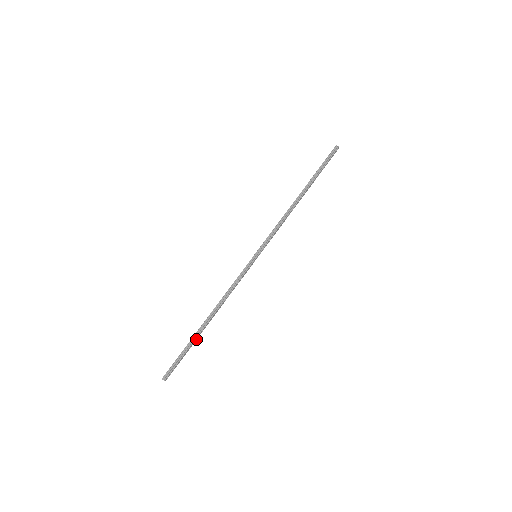
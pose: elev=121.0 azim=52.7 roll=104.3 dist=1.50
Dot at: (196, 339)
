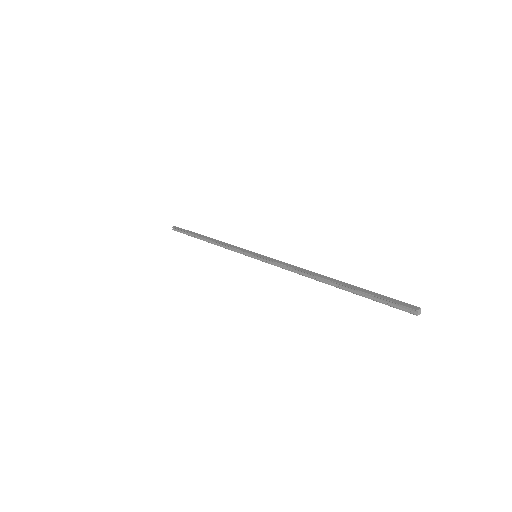
Dot at: (196, 236)
